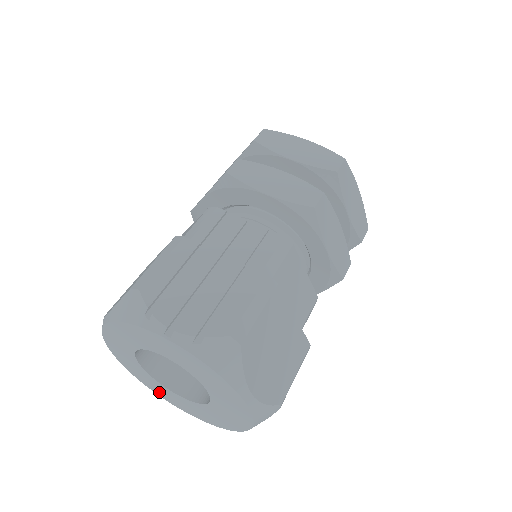
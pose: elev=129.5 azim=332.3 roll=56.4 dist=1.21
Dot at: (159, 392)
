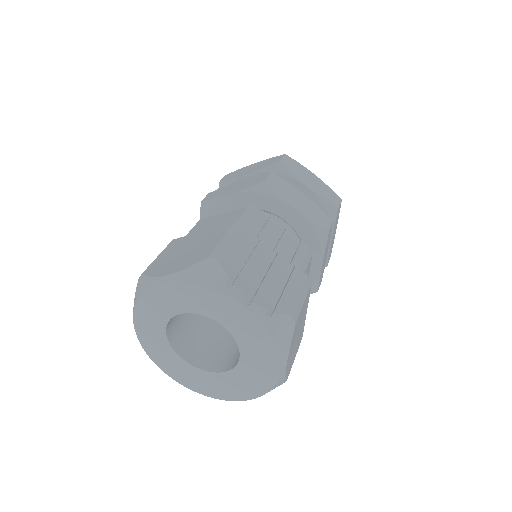
Dot at: (158, 358)
